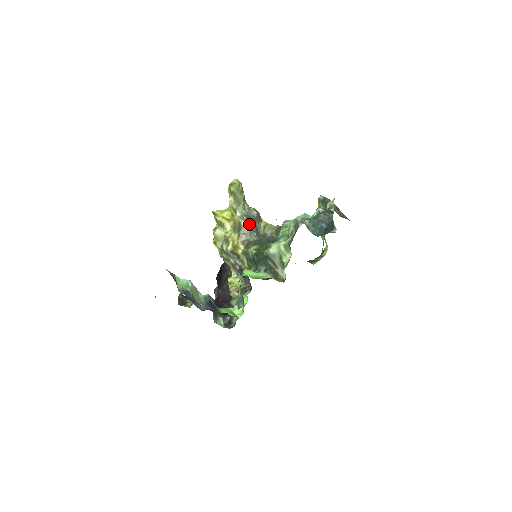
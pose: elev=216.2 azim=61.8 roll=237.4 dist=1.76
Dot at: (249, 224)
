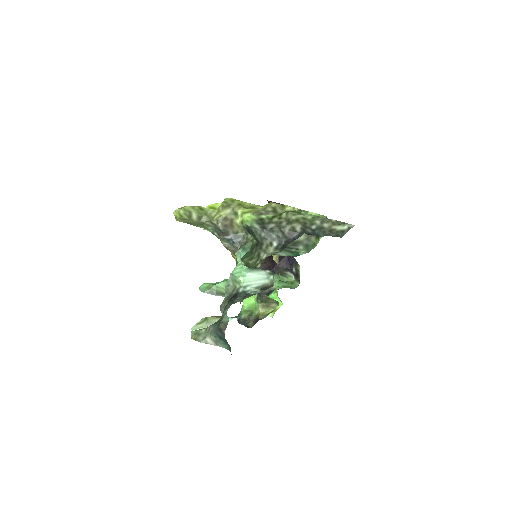
Dot at: (223, 239)
